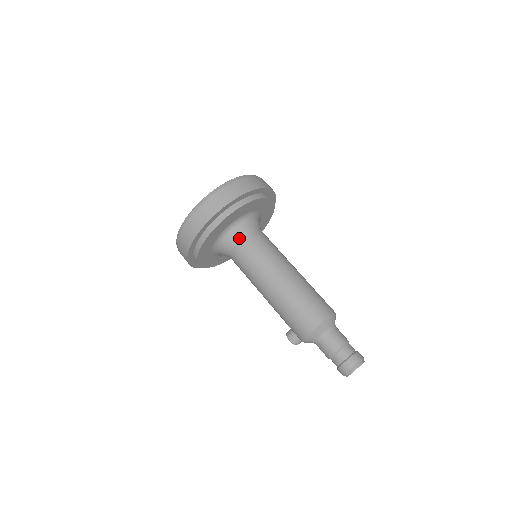
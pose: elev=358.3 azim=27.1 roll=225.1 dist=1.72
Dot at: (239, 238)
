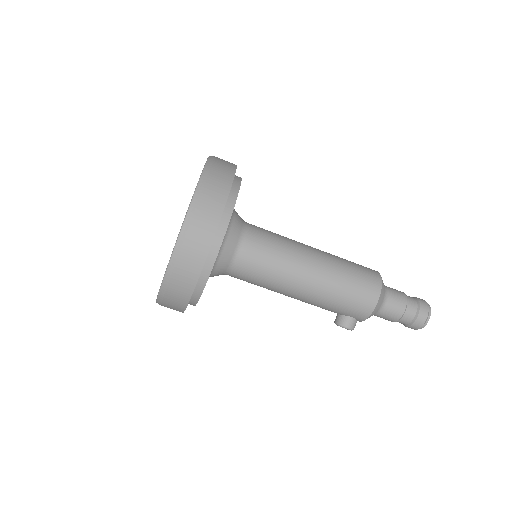
Dot at: (239, 239)
